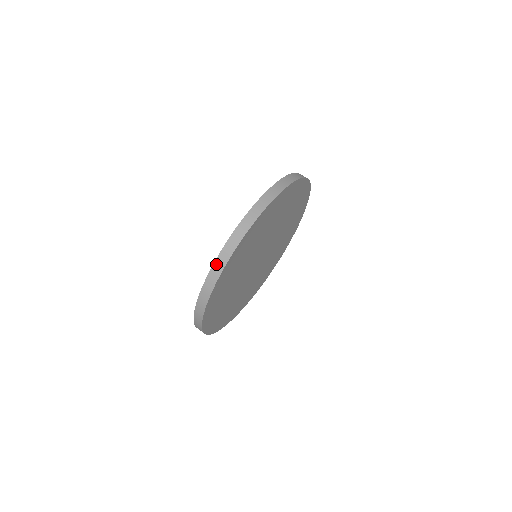
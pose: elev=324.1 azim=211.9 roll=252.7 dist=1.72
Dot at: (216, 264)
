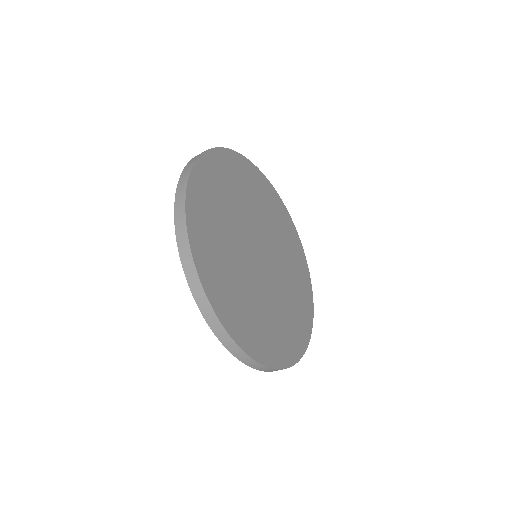
Dot at: (266, 371)
